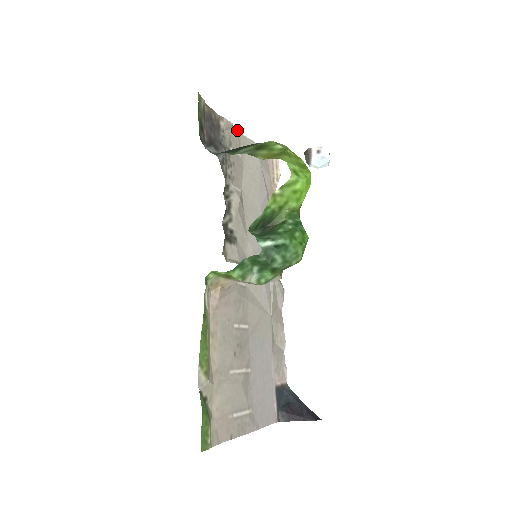
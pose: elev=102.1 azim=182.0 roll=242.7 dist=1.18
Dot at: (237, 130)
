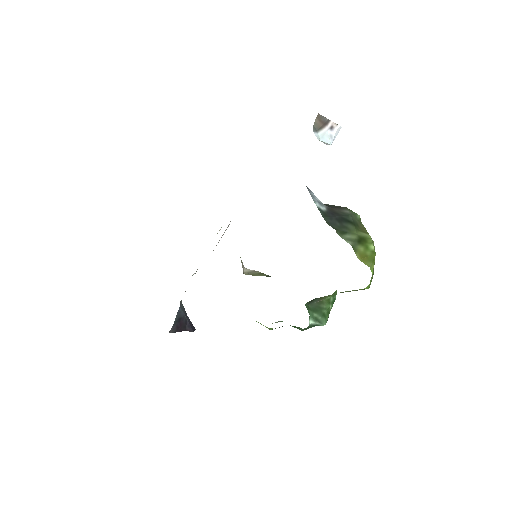
Dot at: occluded
